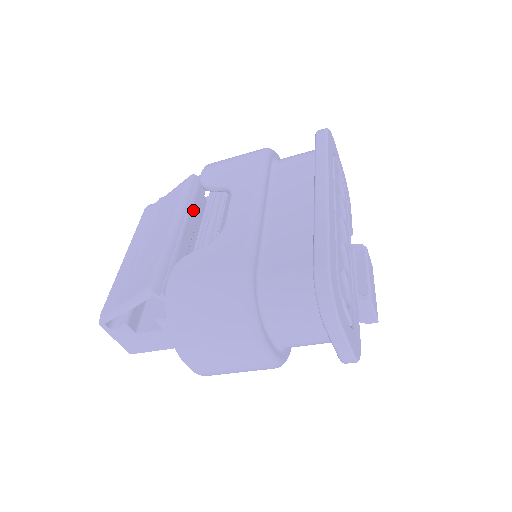
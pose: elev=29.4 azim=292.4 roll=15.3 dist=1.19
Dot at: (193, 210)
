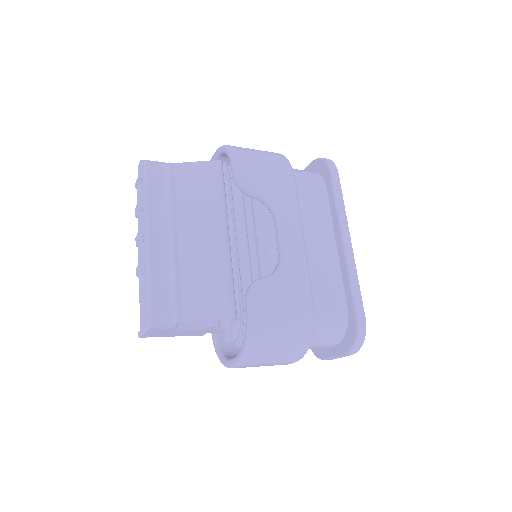
Dot at: (230, 211)
